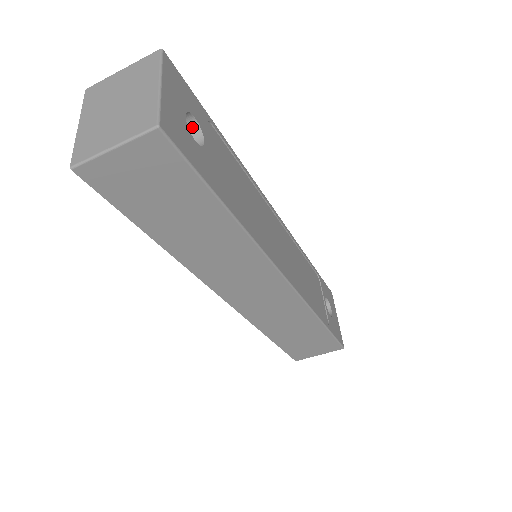
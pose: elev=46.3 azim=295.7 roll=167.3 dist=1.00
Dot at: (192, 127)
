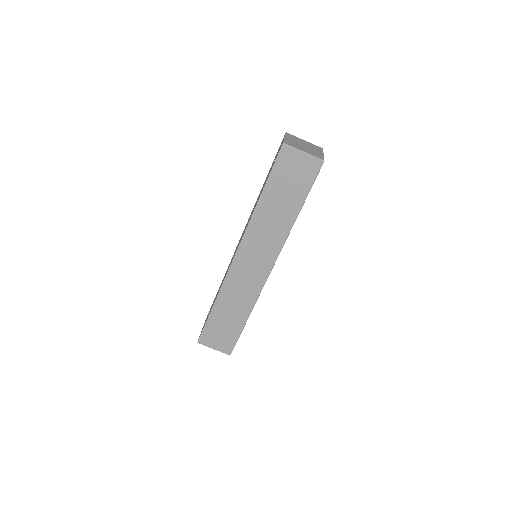
Dot at: occluded
